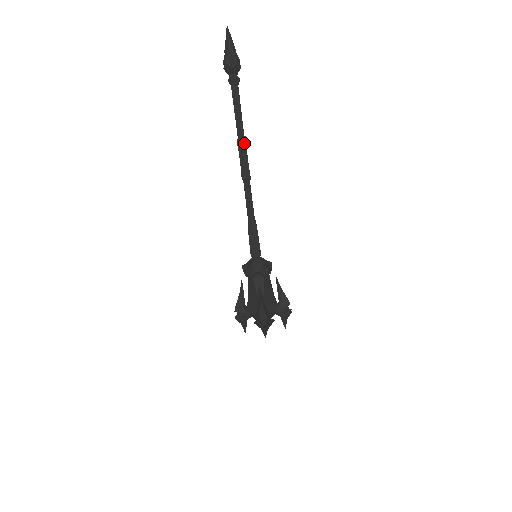
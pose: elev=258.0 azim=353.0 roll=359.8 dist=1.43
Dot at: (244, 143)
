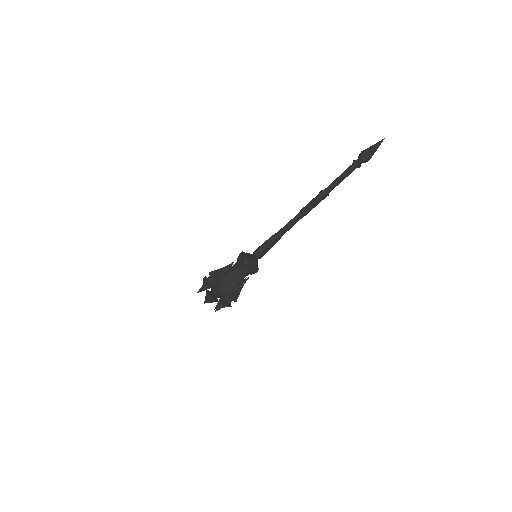
Dot at: (323, 194)
